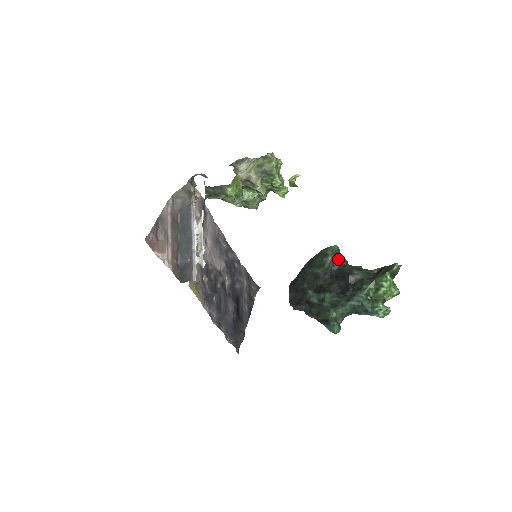
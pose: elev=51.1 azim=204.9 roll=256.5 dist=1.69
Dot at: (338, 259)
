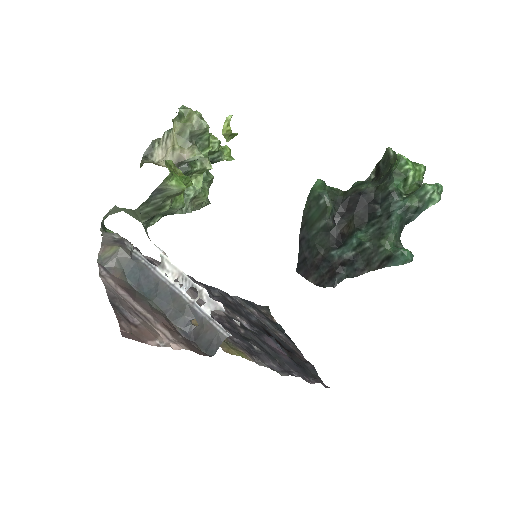
Dot at: (332, 192)
